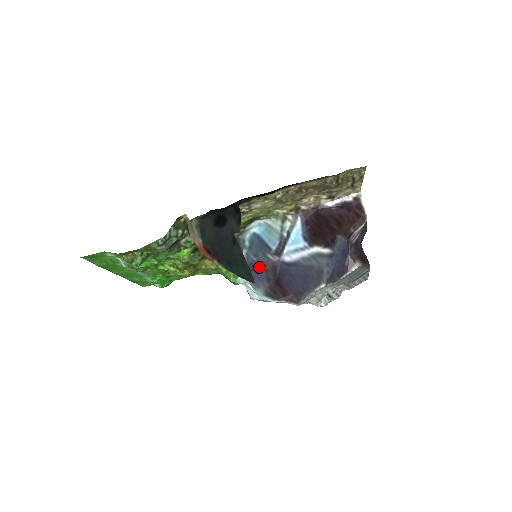
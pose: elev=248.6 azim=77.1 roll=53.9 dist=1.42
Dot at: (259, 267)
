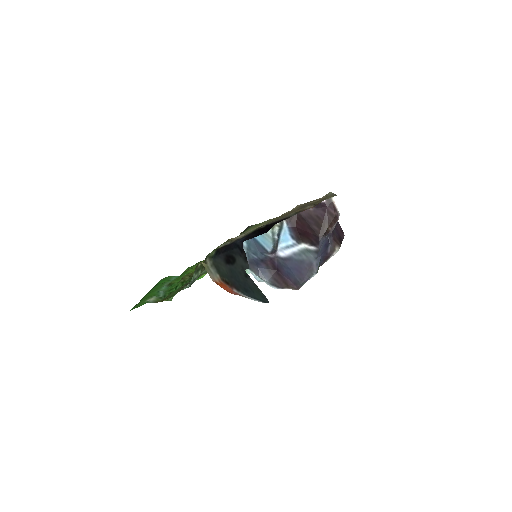
Dot at: (260, 263)
